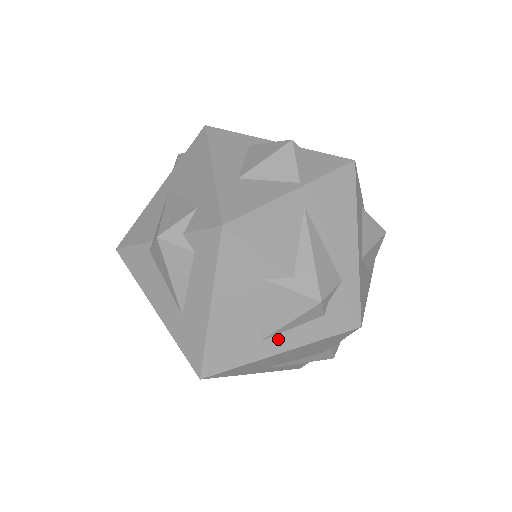
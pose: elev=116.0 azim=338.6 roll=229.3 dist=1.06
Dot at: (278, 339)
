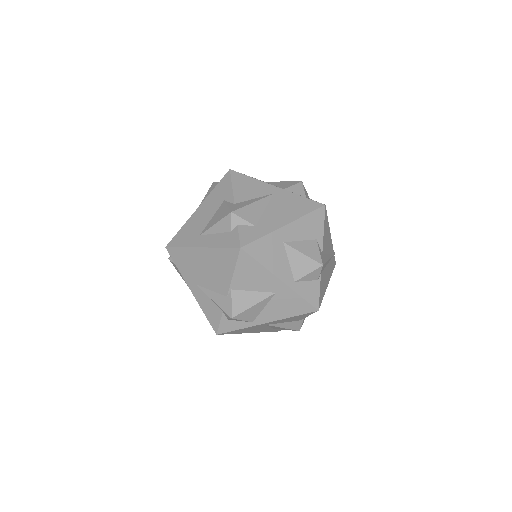
Dot at: (206, 238)
